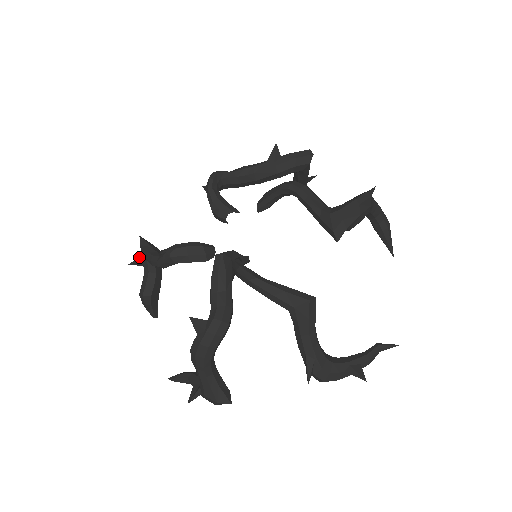
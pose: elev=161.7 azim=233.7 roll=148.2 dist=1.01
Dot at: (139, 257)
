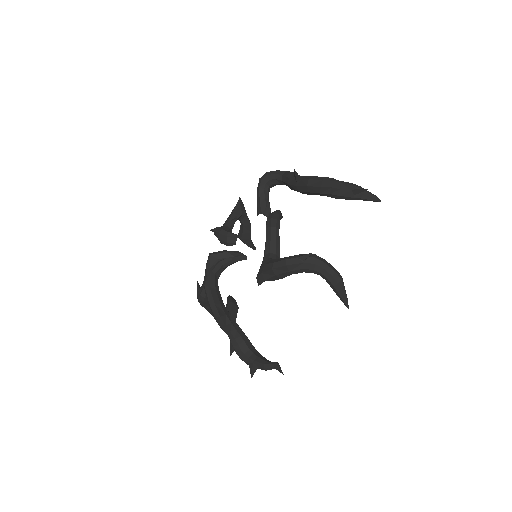
Dot at: occluded
